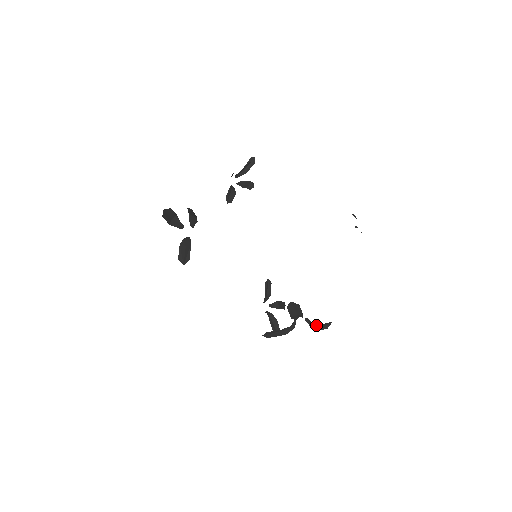
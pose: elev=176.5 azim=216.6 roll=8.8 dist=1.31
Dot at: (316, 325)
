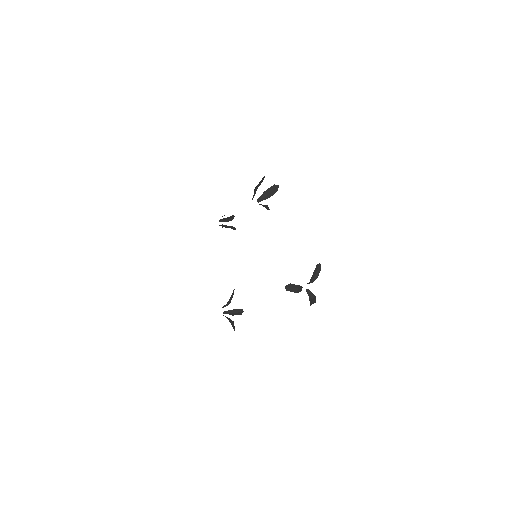
Dot at: (311, 297)
